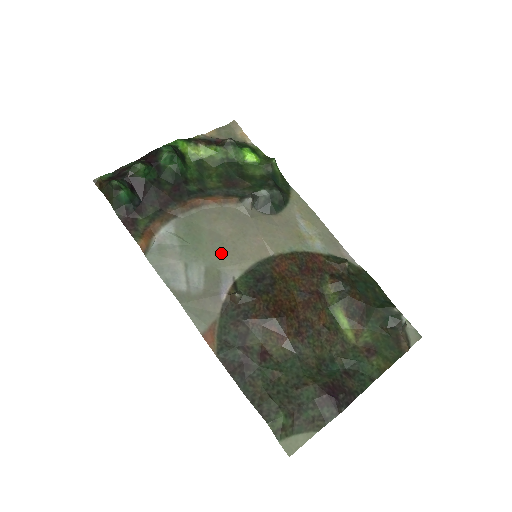
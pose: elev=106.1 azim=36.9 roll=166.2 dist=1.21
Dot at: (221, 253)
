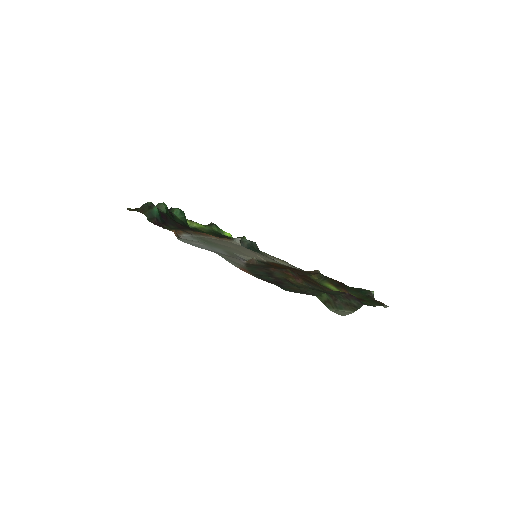
Dot at: (231, 250)
